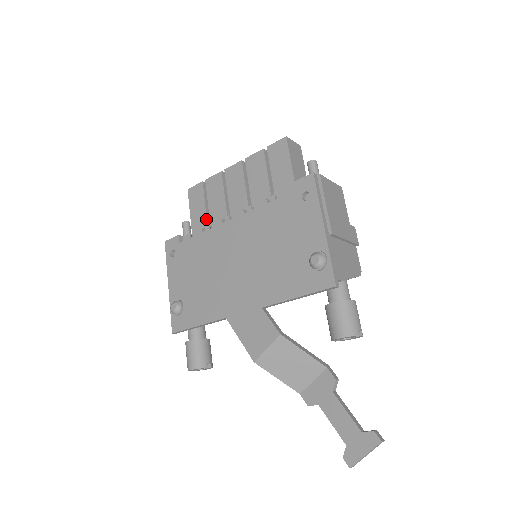
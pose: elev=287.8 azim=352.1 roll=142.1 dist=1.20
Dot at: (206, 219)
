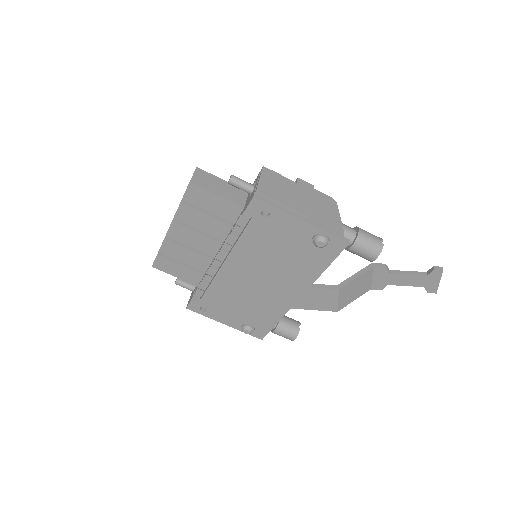
Dot at: (194, 271)
